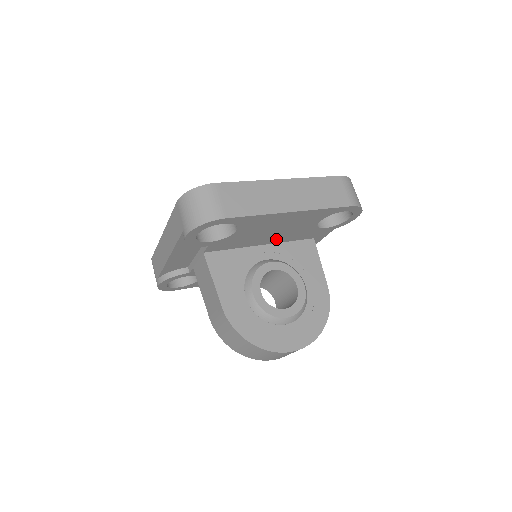
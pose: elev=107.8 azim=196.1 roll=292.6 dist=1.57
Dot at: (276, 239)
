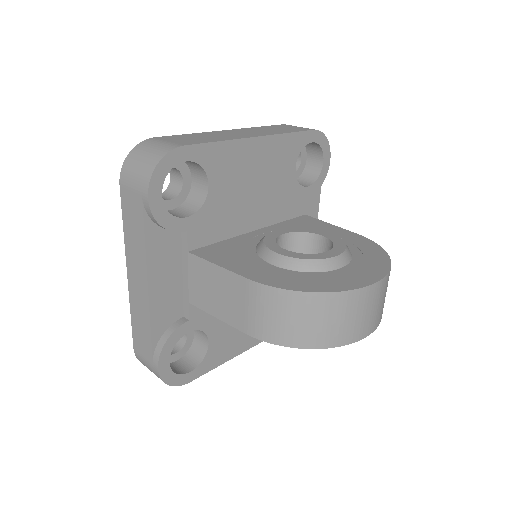
Dot at: (264, 215)
